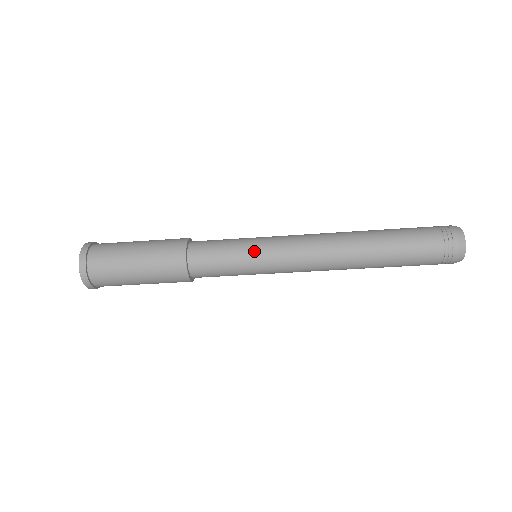
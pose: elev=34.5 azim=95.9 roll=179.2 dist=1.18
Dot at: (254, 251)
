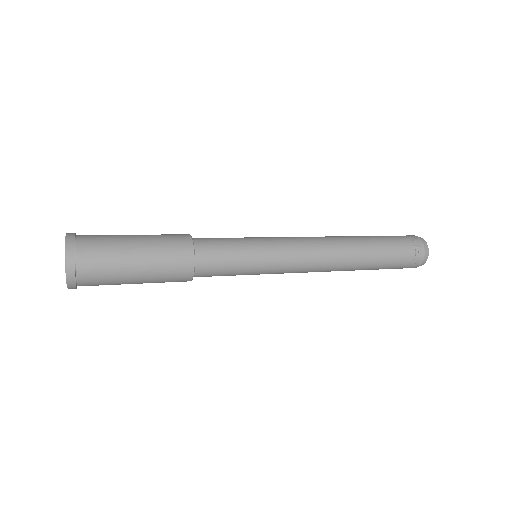
Dot at: (261, 245)
